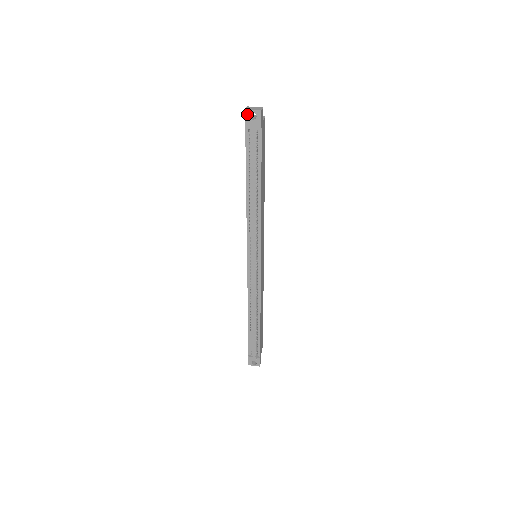
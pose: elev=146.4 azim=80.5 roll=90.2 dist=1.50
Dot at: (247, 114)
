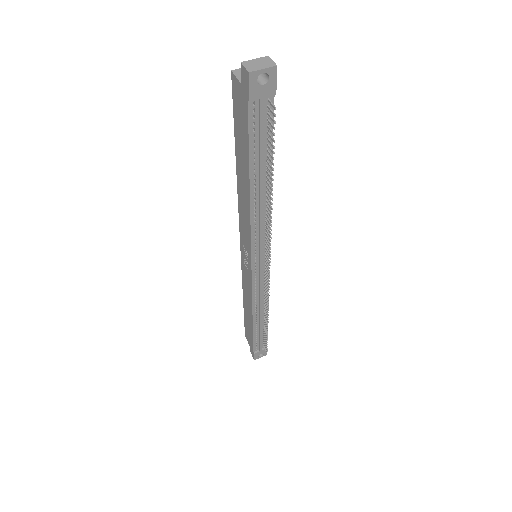
Dot at: (253, 79)
